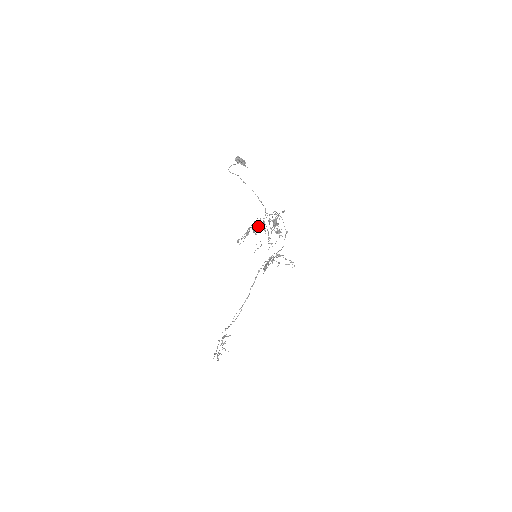
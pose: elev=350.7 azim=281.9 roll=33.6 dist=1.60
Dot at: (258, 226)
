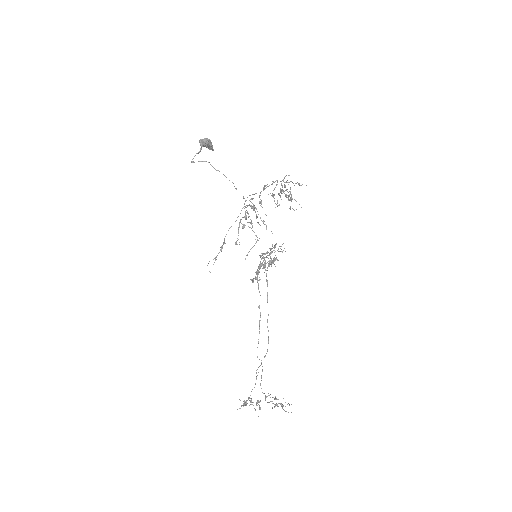
Dot at: occluded
